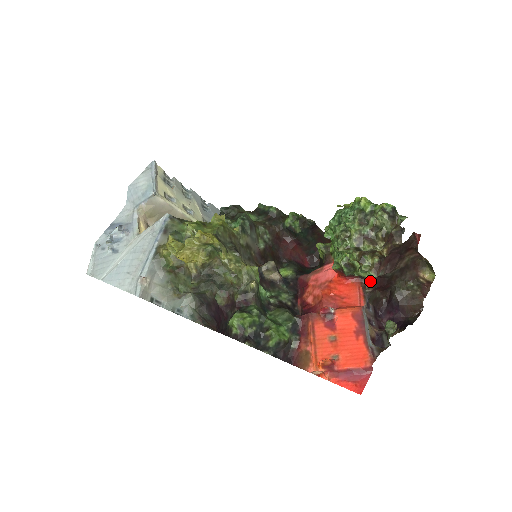
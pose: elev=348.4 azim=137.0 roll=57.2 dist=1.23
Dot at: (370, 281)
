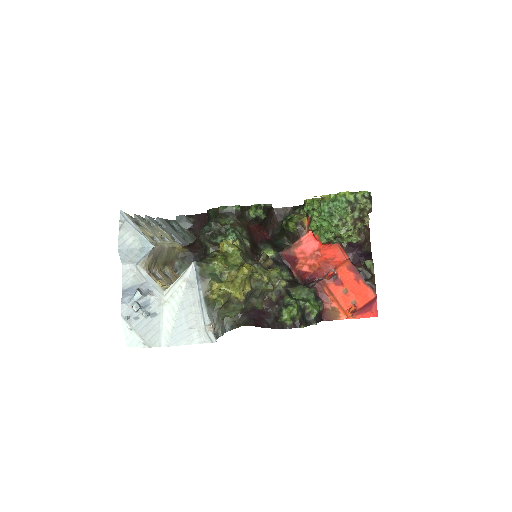
Dot at: occluded
